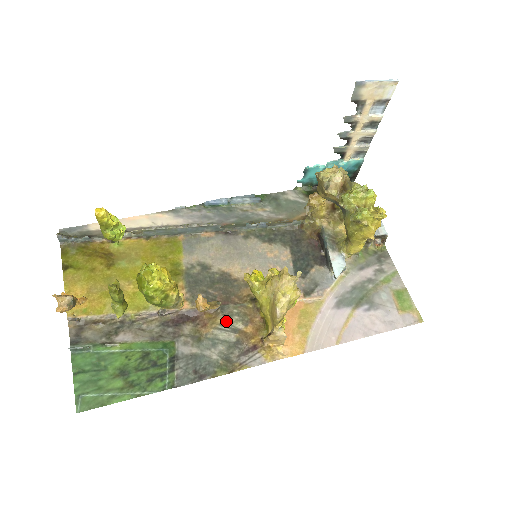
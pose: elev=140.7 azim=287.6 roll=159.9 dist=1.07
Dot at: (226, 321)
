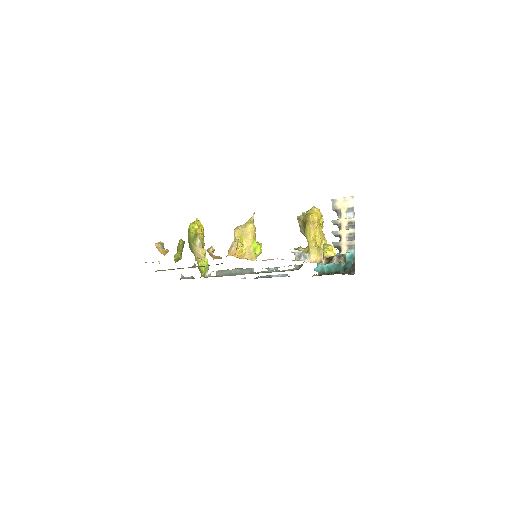
Dot at: occluded
